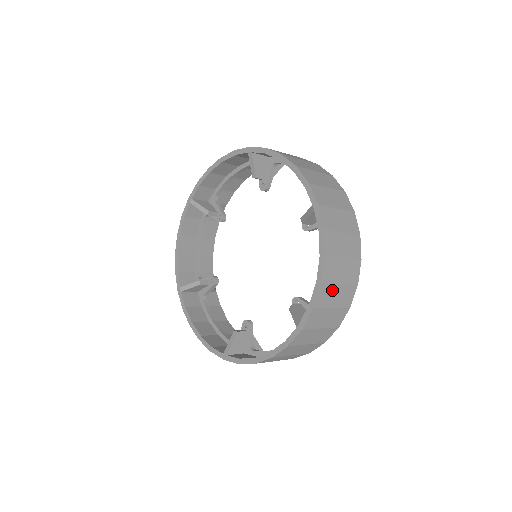
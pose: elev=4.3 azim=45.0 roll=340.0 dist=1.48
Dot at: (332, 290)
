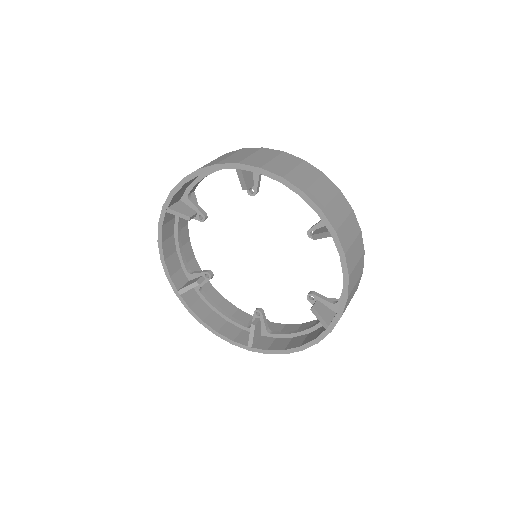
Dot at: occluded
